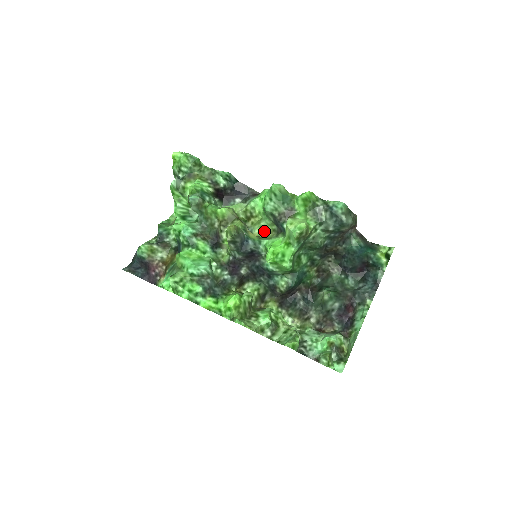
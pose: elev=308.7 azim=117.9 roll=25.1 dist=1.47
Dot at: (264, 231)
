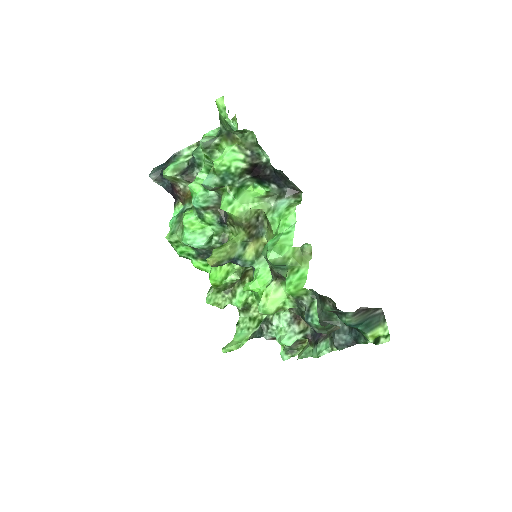
Dot at: occluded
